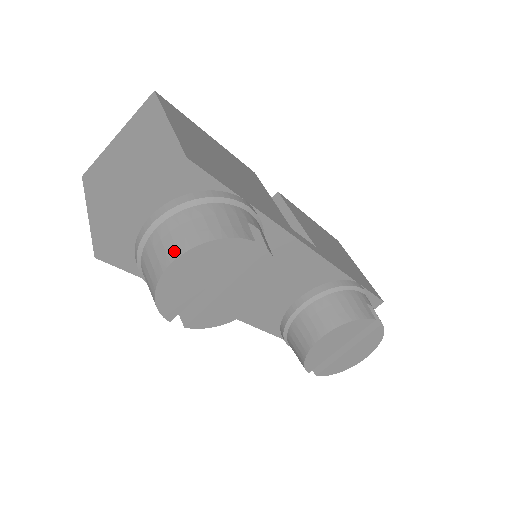
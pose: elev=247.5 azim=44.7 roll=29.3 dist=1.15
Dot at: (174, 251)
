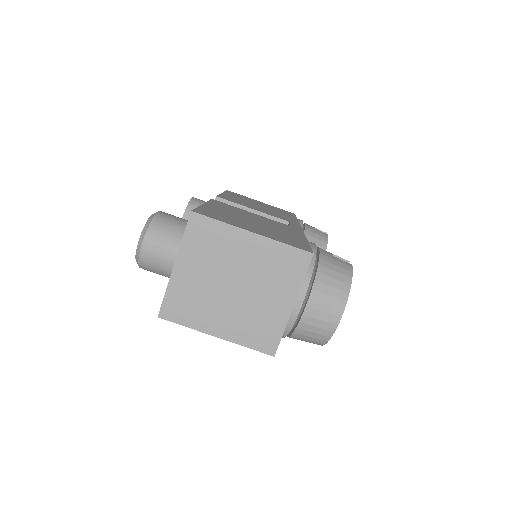
Dot at: (337, 310)
